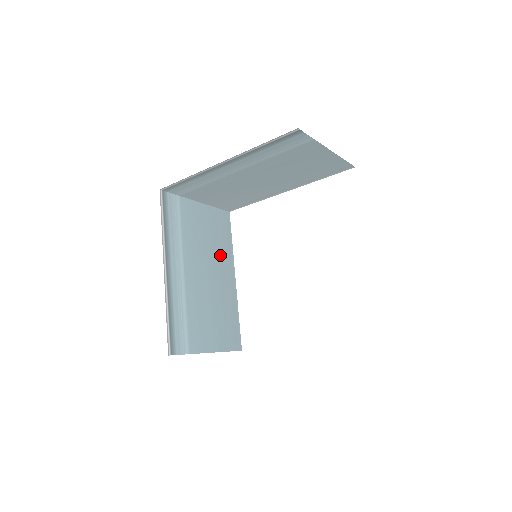
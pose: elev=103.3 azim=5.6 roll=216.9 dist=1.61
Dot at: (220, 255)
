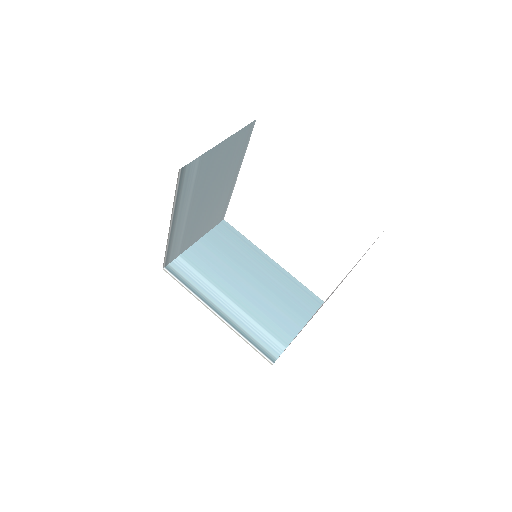
Dot at: (246, 258)
